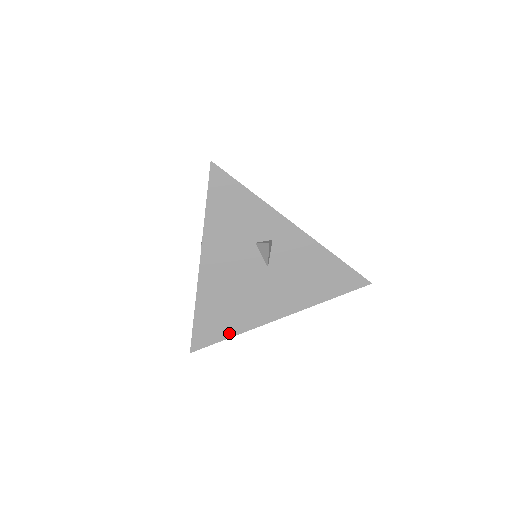
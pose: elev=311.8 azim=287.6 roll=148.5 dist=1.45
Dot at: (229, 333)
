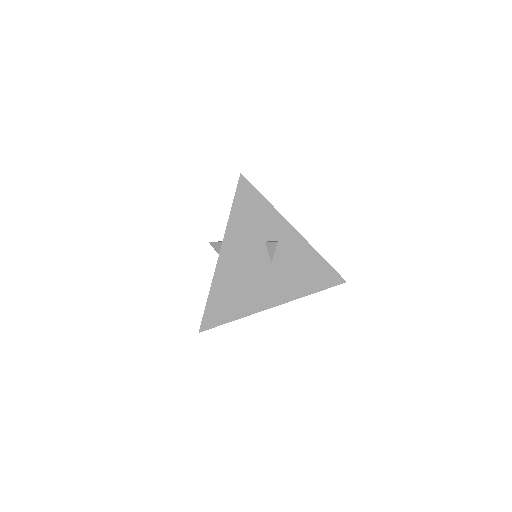
Dot at: (233, 317)
